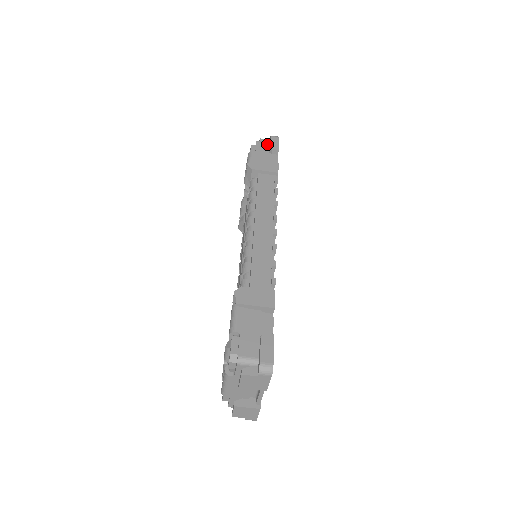
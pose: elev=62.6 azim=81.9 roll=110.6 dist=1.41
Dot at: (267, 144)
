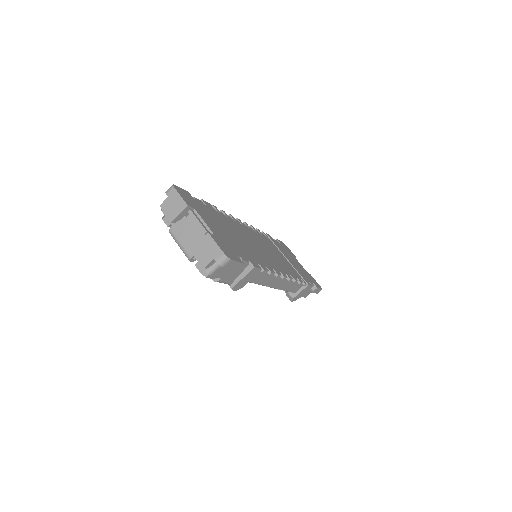
Dot at: occluded
